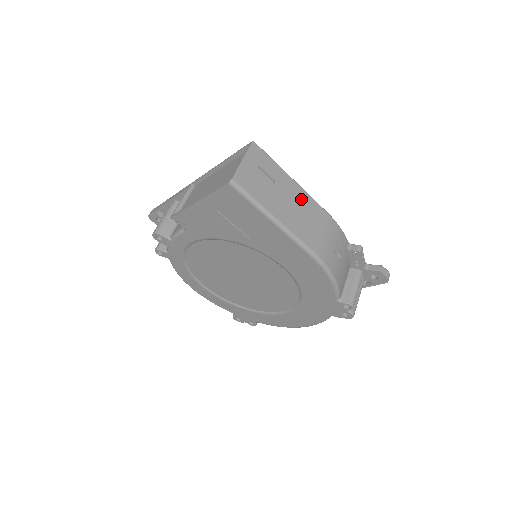
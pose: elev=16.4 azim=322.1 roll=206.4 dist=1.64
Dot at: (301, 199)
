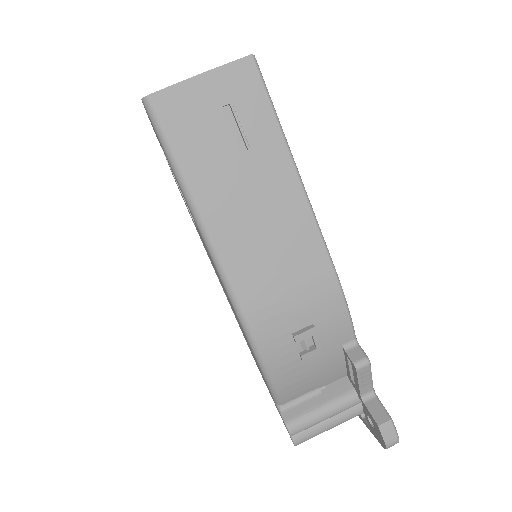
Dot at: (286, 210)
